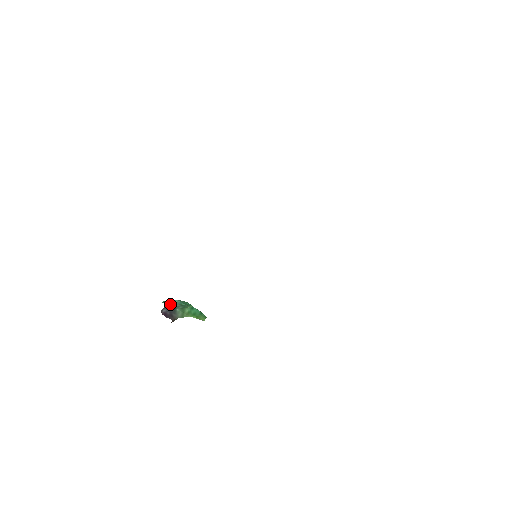
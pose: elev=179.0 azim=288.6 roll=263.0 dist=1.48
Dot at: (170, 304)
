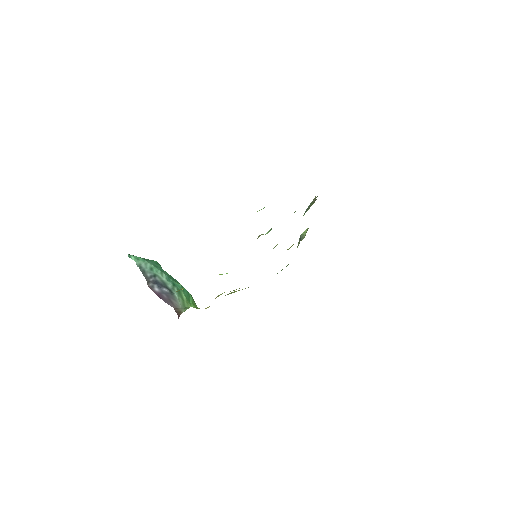
Dot at: (158, 279)
